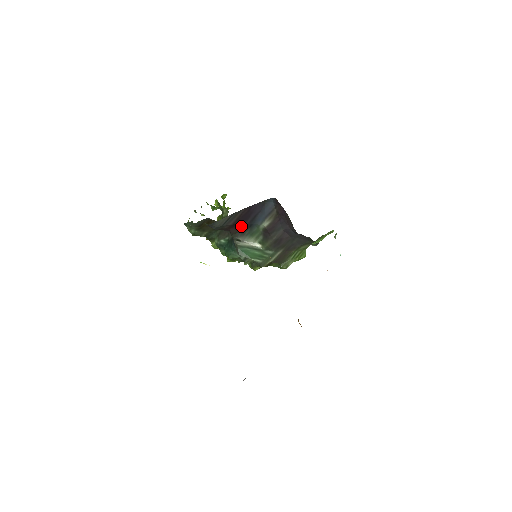
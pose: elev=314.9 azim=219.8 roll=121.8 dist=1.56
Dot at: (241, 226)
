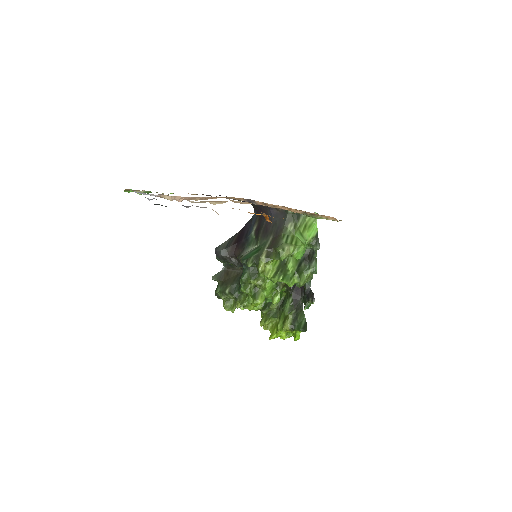
Dot at: (240, 244)
